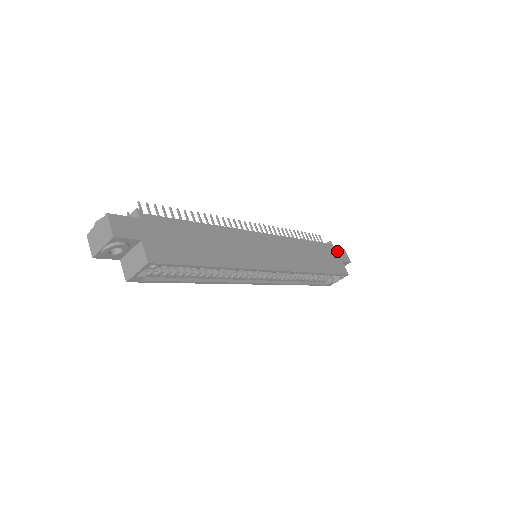
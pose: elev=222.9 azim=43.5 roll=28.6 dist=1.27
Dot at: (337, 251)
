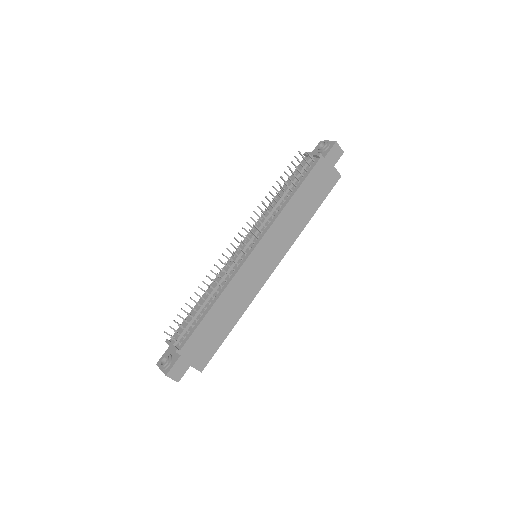
Dot at: (328, 159)
